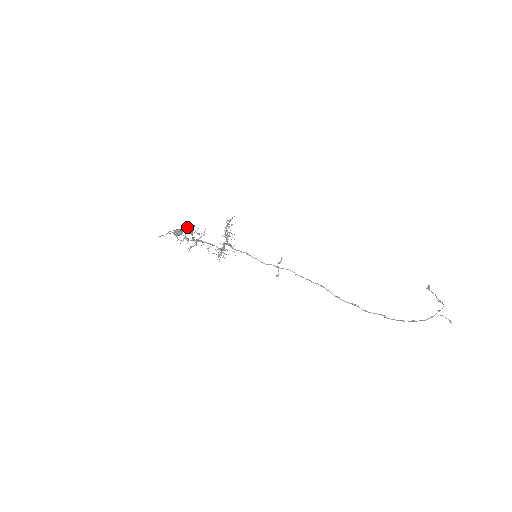
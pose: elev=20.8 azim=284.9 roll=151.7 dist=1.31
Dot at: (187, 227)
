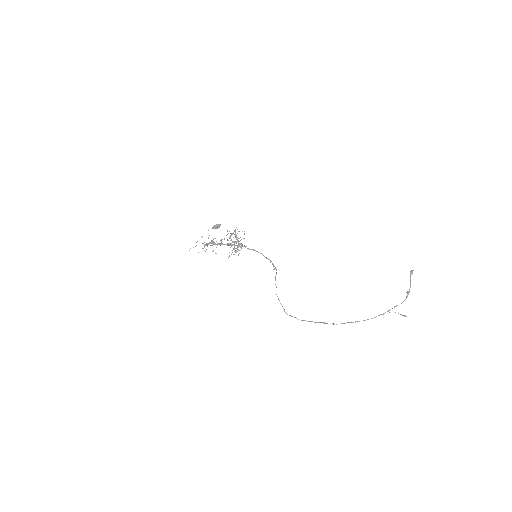
Dot at: (208, 237)
